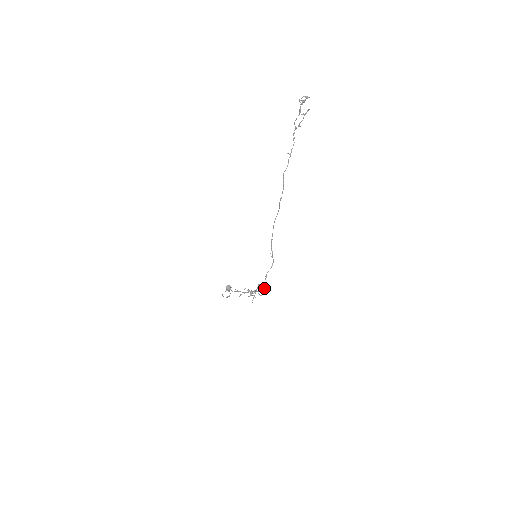
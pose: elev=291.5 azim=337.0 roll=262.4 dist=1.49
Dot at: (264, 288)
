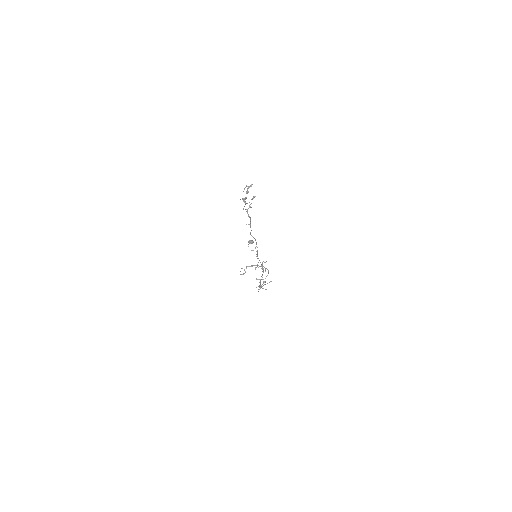
Dot at: occluded
